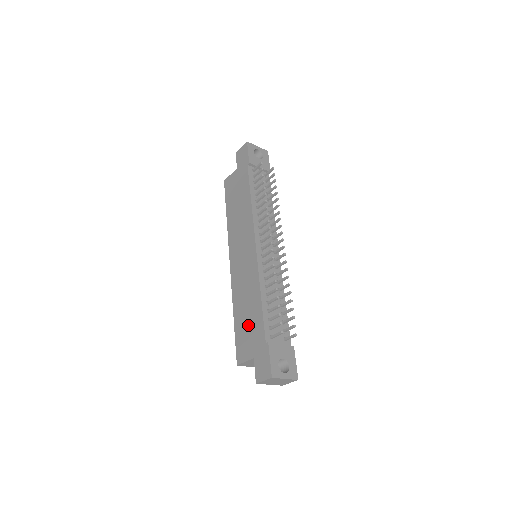
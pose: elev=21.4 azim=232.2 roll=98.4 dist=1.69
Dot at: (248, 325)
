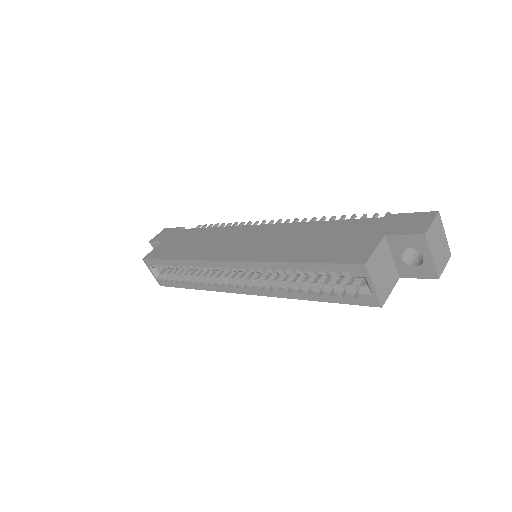
Dot at: (333, 239)
